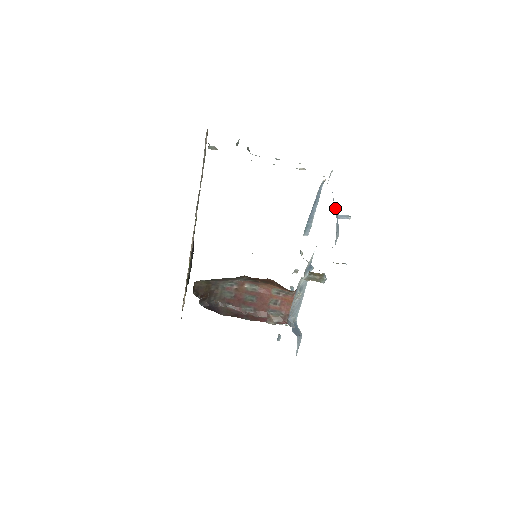
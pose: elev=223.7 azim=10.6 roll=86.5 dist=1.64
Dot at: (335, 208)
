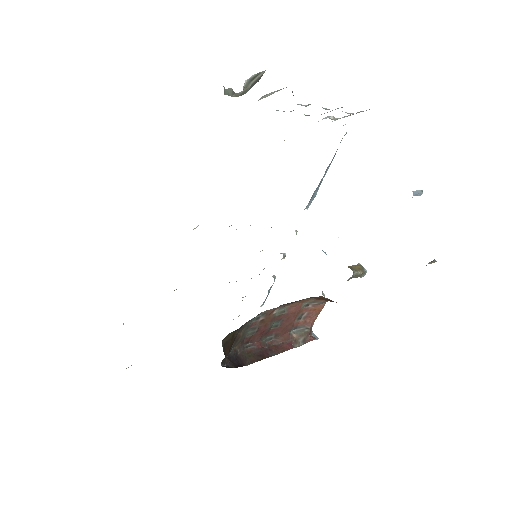
Dot at: occluded
